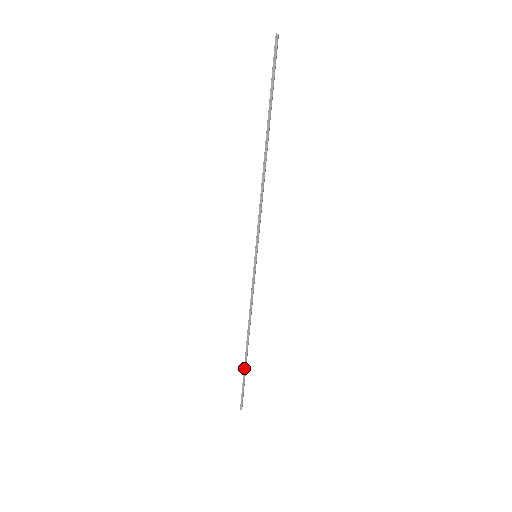
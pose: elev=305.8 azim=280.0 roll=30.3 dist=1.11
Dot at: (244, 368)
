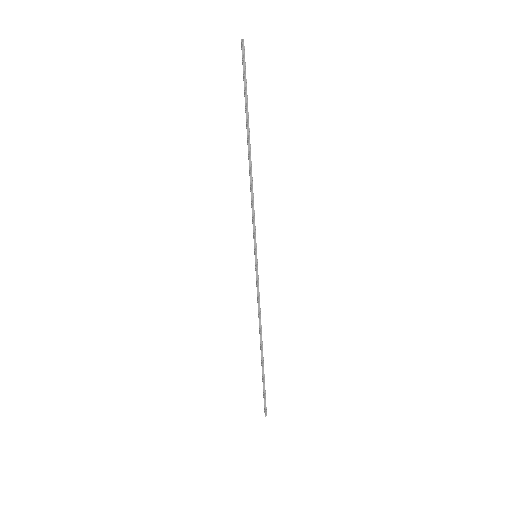
Dot at: (262, 372)
